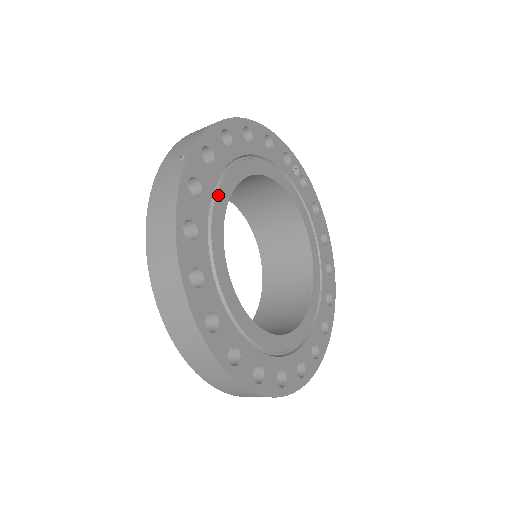
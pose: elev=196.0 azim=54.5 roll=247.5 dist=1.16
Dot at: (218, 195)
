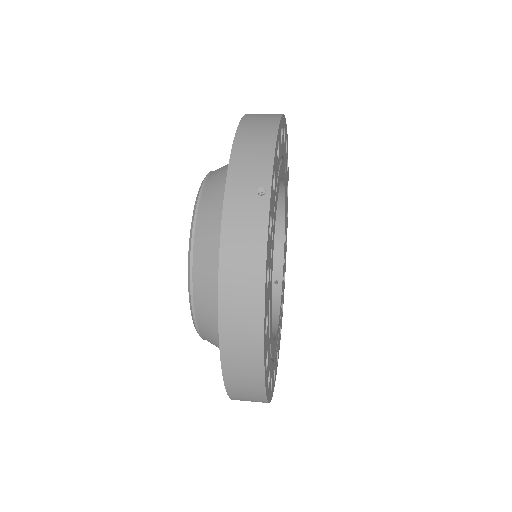
Dot at: (274, 223)
